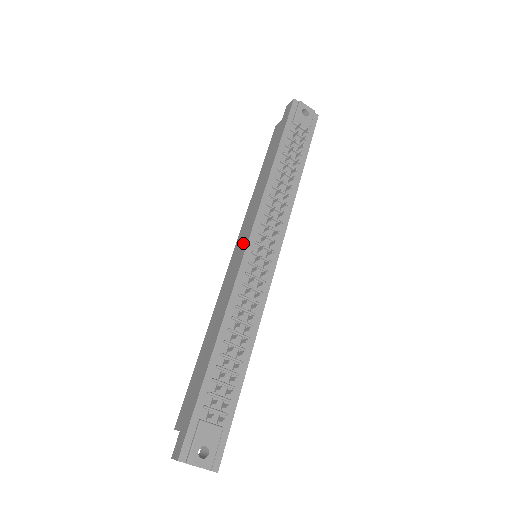
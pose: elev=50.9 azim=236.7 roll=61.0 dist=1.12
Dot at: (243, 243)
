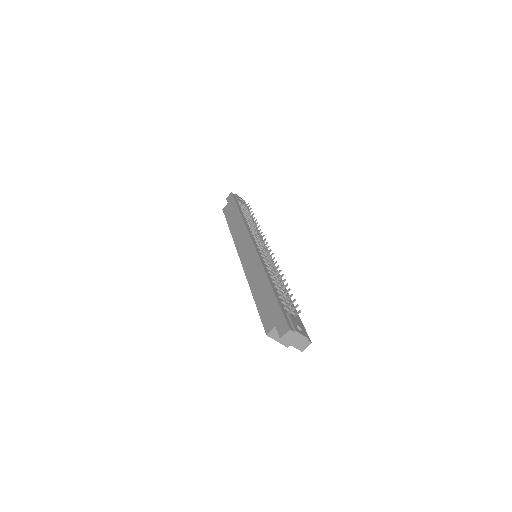
Dot at: (248, 246)
